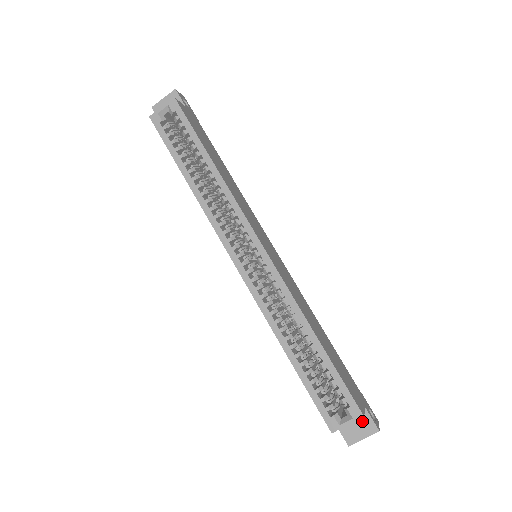
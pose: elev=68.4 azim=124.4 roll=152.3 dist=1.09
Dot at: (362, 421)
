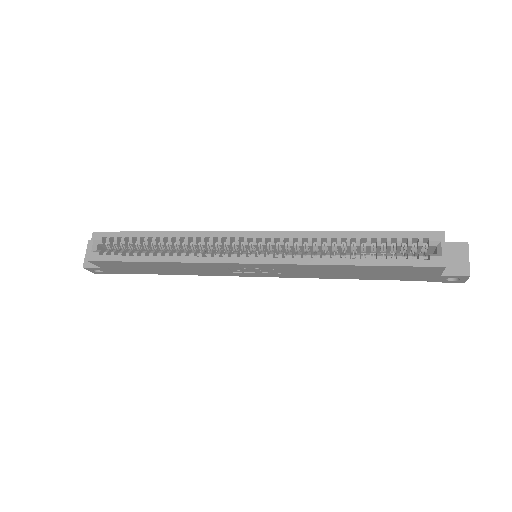
Dot at: (451, 251)
